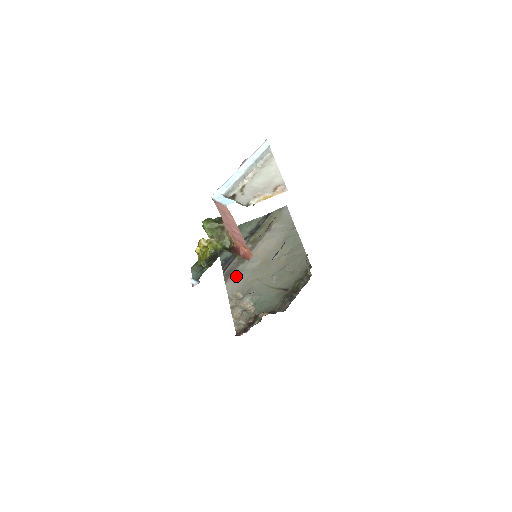
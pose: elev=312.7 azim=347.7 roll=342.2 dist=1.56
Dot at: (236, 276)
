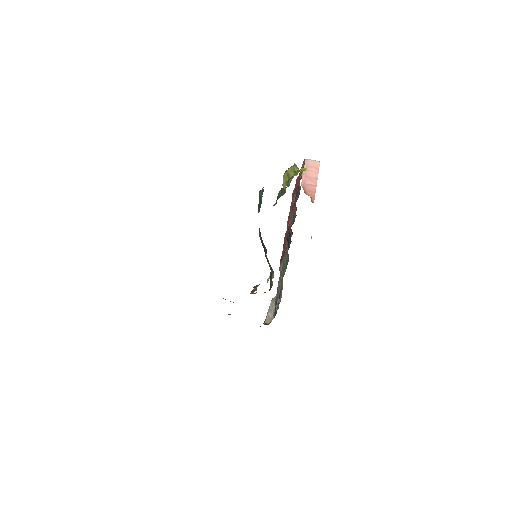
Dot at: occluded
